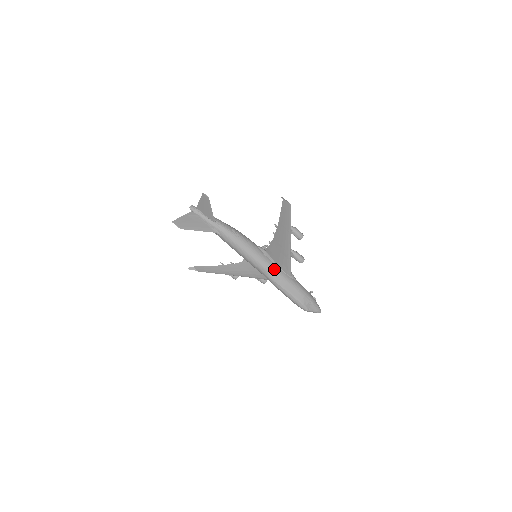
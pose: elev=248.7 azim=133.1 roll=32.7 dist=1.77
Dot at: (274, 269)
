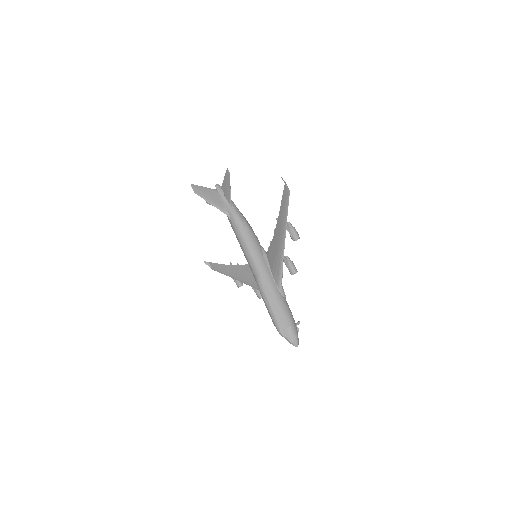
Dot at: (265, 273)
